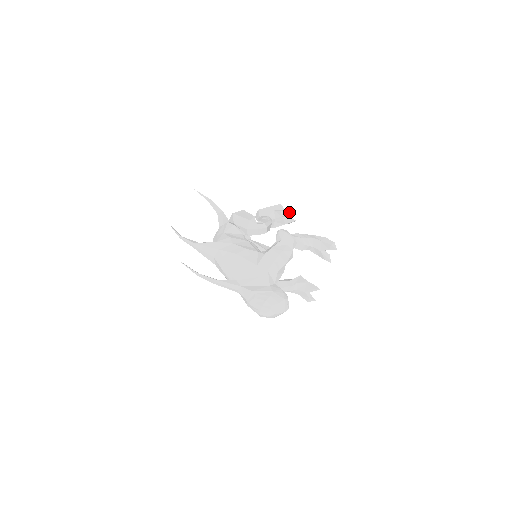
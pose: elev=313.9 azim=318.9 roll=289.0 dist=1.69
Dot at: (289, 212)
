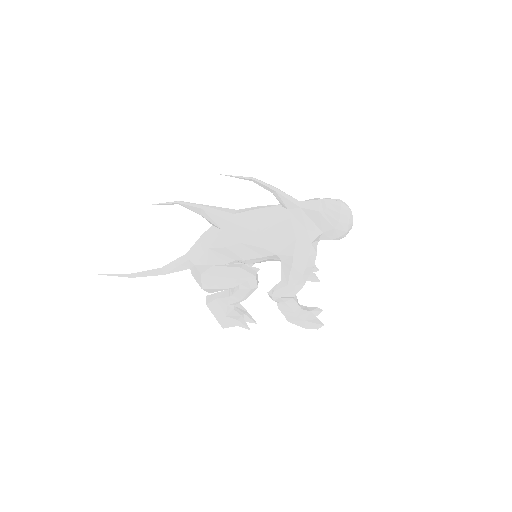
Dot at: occluded
